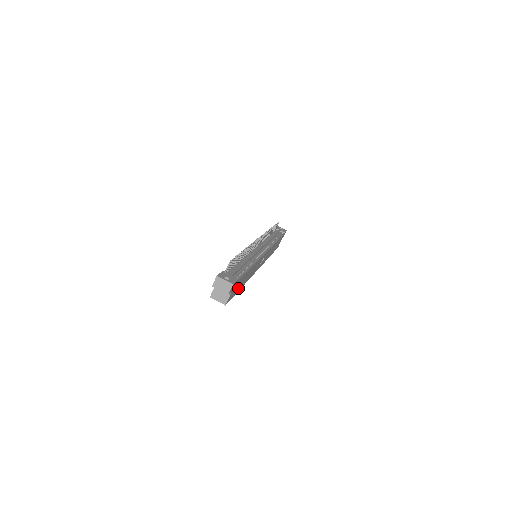
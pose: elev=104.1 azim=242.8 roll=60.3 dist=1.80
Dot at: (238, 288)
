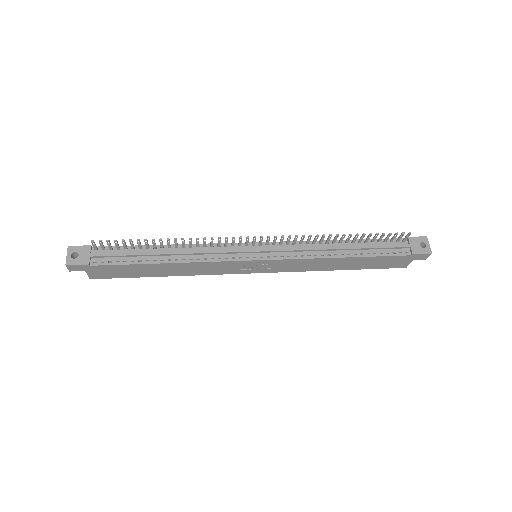
Dot at: (134, 274)
